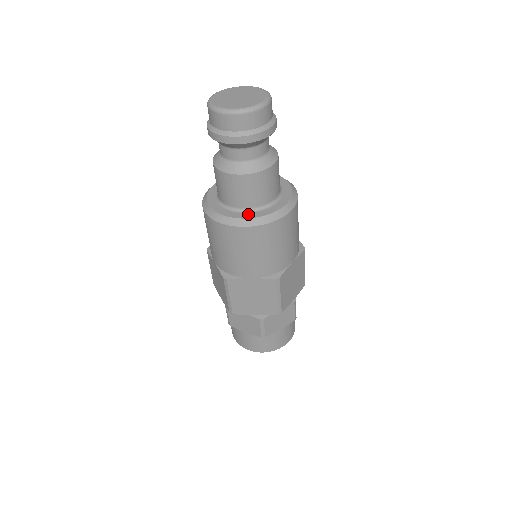
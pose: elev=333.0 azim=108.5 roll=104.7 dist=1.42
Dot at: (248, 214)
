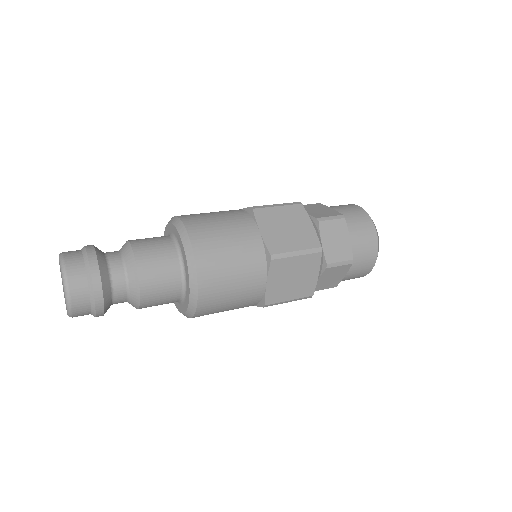
Dot at: occluded
